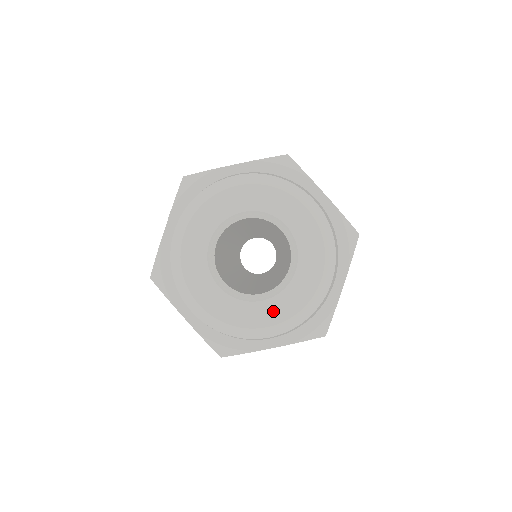
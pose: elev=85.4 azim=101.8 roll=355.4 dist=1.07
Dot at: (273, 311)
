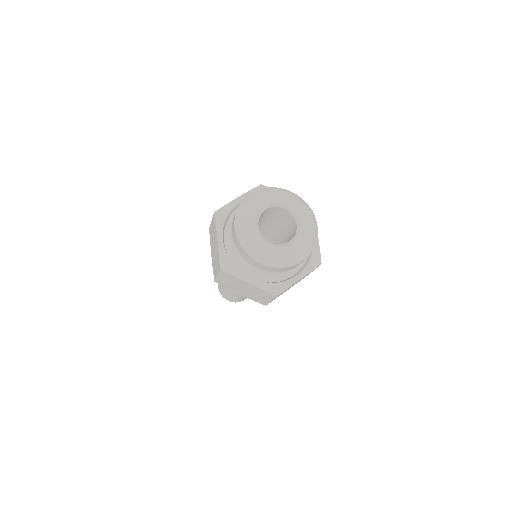
Dot at: (272, 251)
